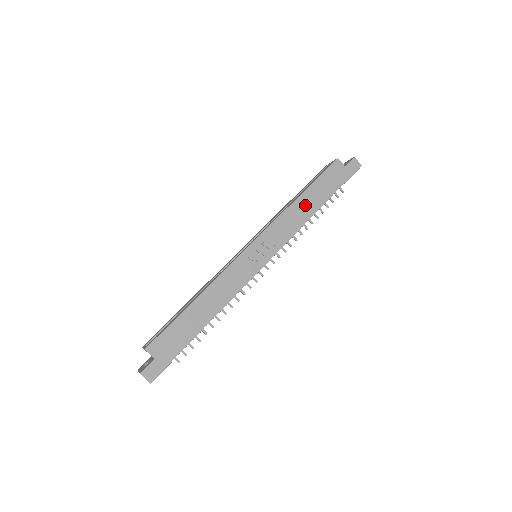
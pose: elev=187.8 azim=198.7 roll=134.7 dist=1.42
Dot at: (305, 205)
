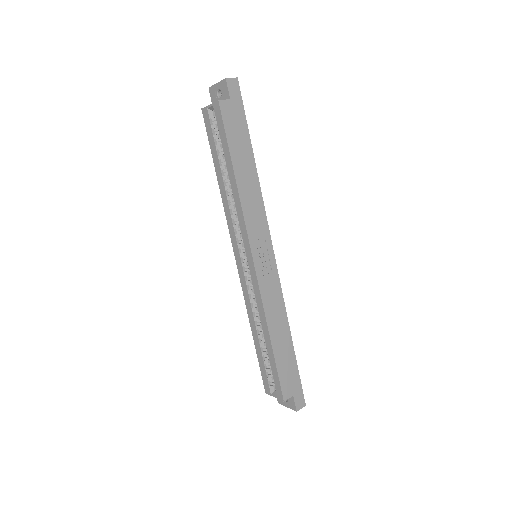
Dot at: (246, 178)
